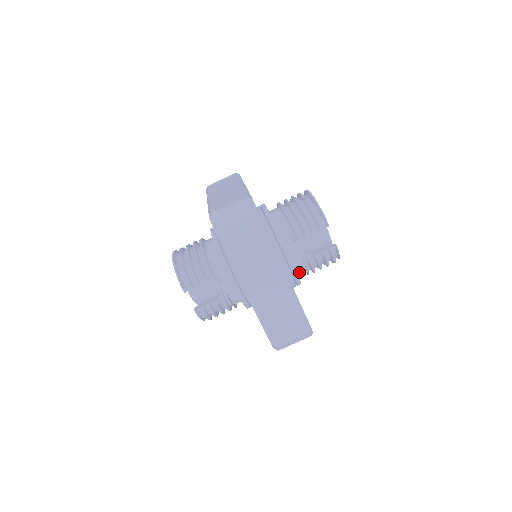
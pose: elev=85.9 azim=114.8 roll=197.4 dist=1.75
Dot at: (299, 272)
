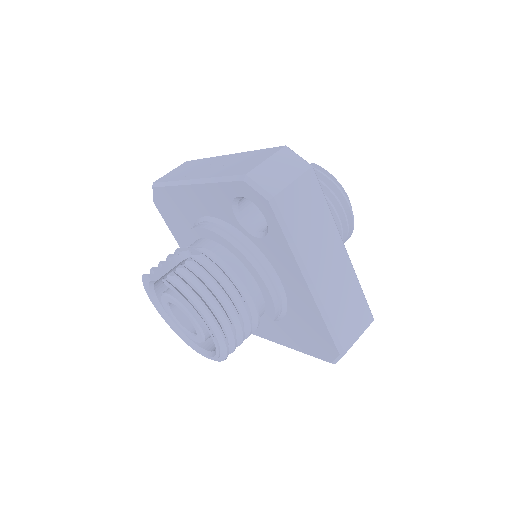
Dot at: occluded
